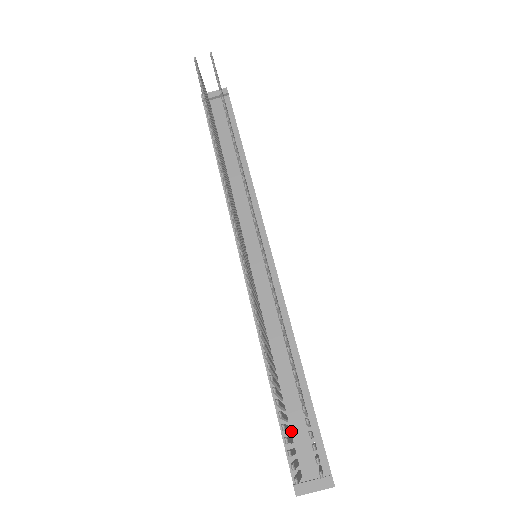
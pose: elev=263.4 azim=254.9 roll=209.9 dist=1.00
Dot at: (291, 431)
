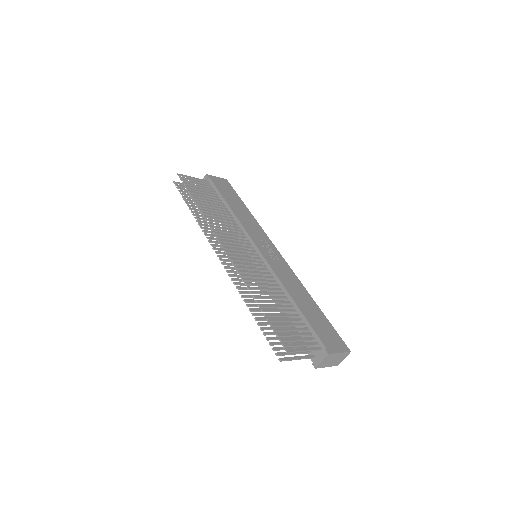
Dot at: (302, 337)
